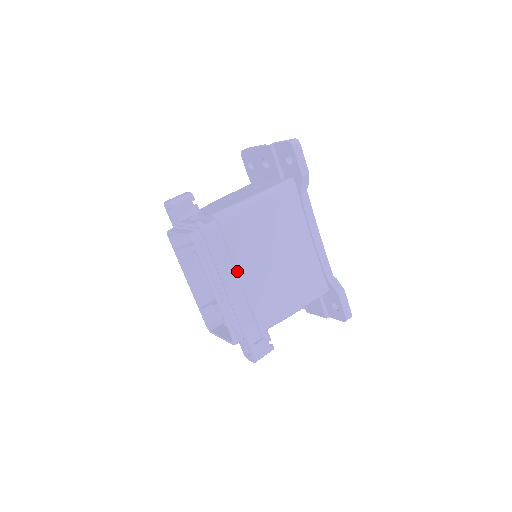
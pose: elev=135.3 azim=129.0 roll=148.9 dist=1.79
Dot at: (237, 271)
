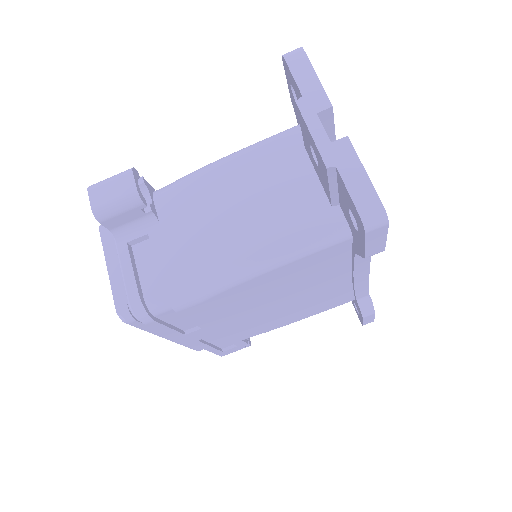
Dot at: (204, 328)
